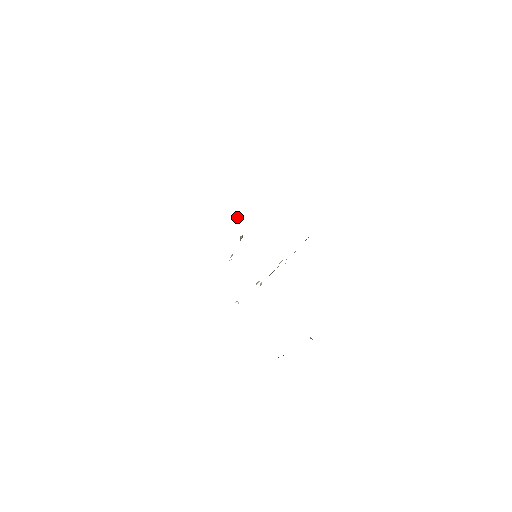
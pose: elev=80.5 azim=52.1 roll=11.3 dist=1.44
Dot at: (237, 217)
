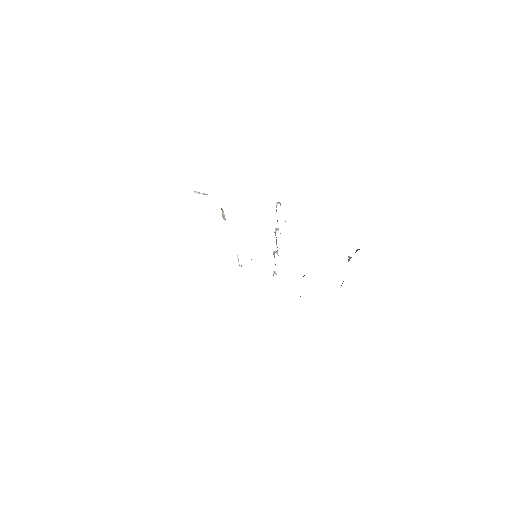
Dot at: (201, 193)
